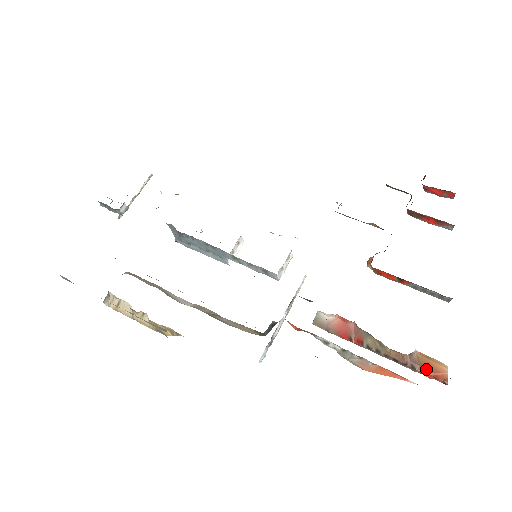
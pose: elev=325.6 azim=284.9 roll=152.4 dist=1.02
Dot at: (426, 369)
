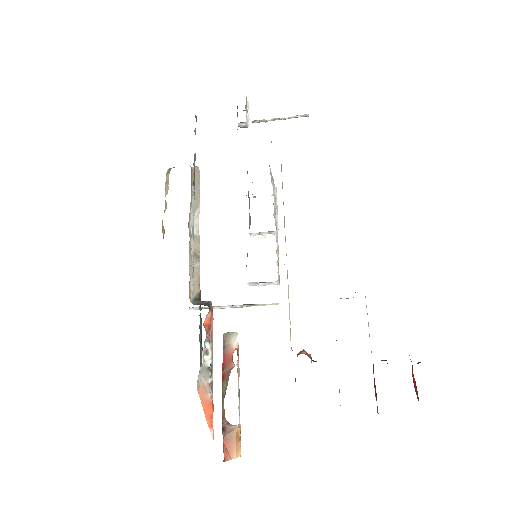
Dot at: (226, 440)
